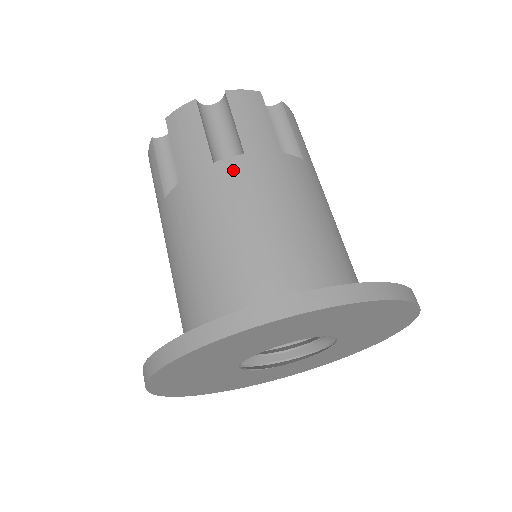
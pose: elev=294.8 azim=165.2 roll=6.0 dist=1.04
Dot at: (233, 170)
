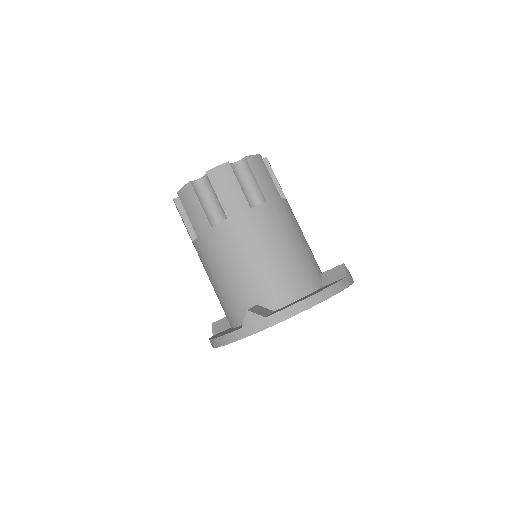
Dot at: (223, 232)
